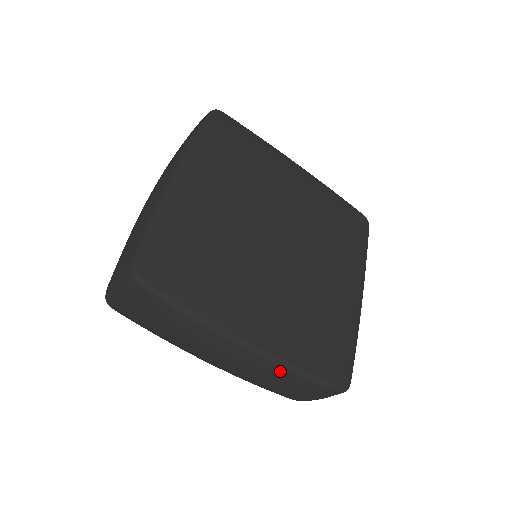
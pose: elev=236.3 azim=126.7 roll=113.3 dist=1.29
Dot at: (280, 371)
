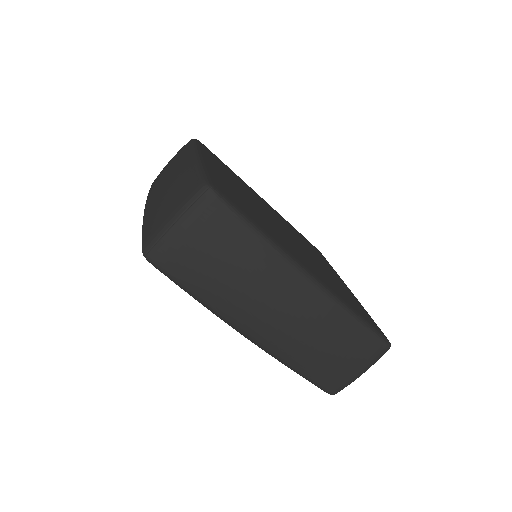
Dot at: (340, 316)
